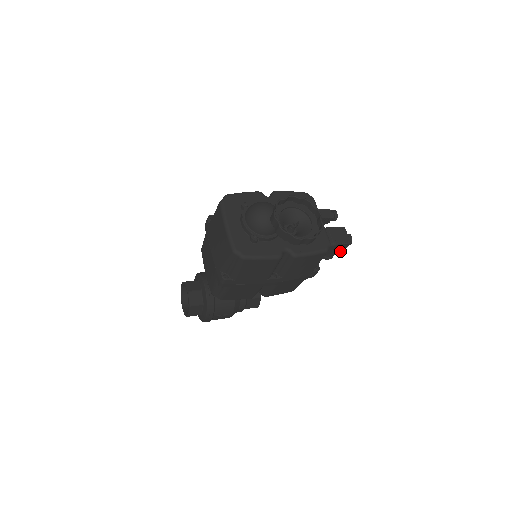
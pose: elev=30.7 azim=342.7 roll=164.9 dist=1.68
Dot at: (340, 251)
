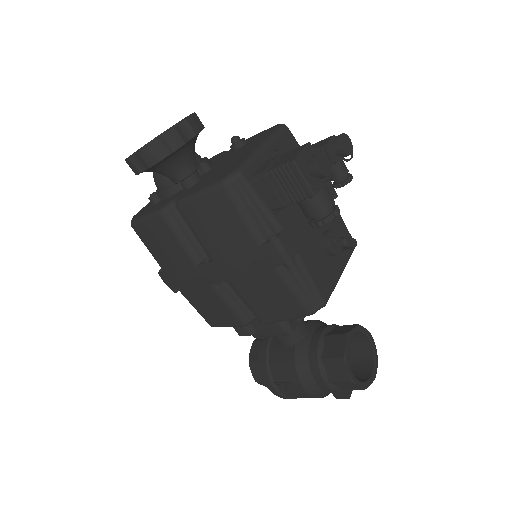
Dot at: (303, 192)
